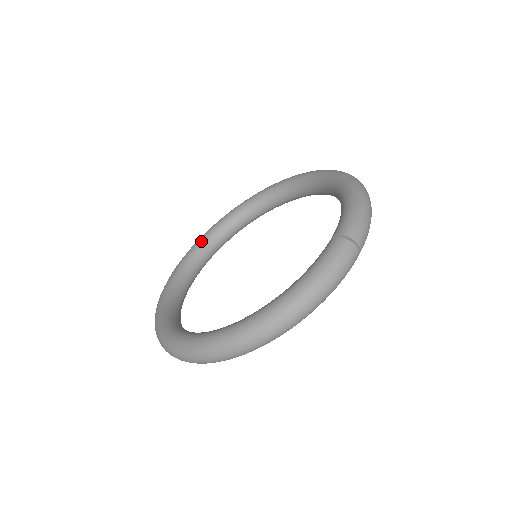
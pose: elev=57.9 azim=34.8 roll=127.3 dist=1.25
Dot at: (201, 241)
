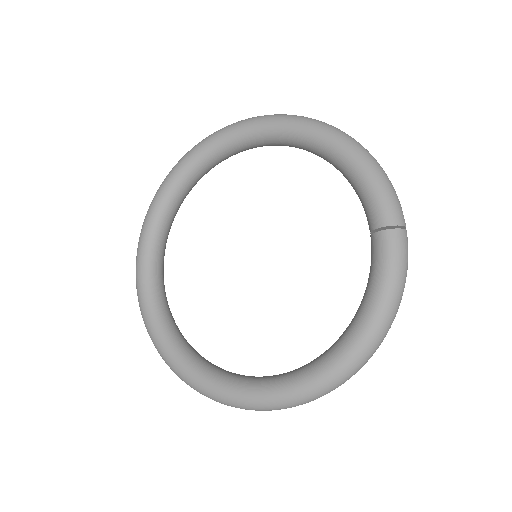
Dot at: (147, 249)
